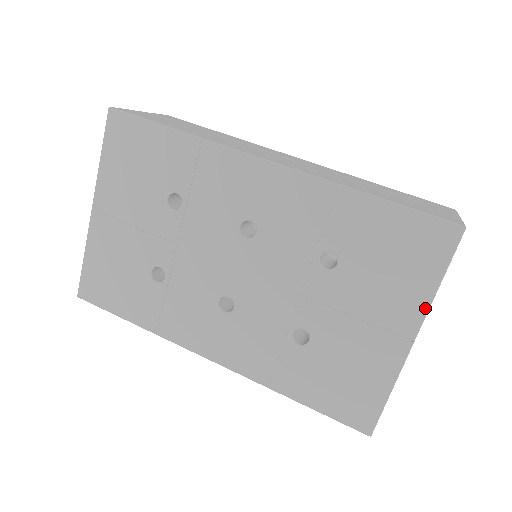
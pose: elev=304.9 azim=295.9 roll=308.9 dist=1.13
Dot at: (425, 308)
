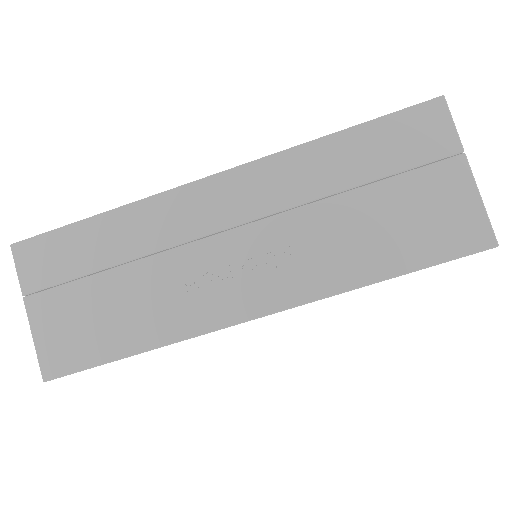
Dot at: occluded
